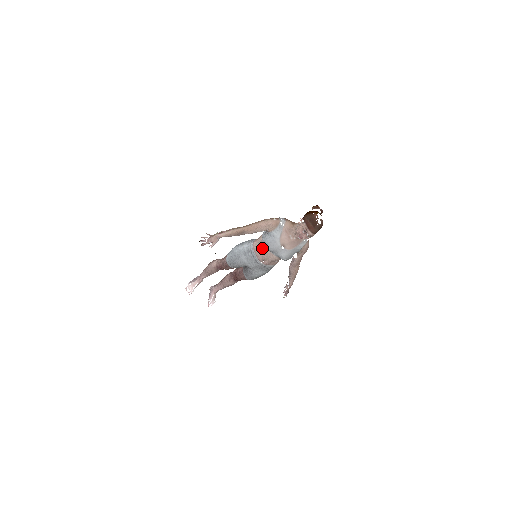
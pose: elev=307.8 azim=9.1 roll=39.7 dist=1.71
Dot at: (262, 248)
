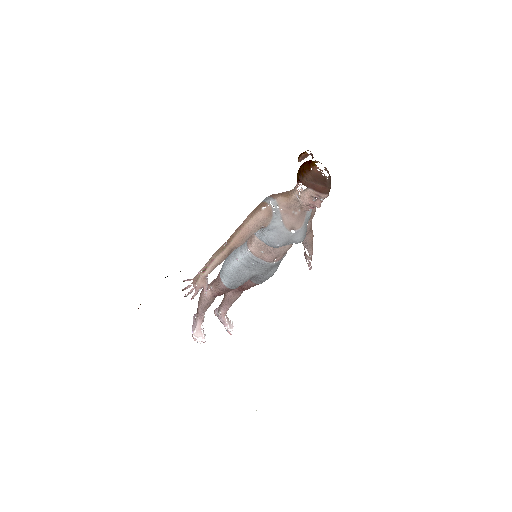
Dot at: (266, 249)
